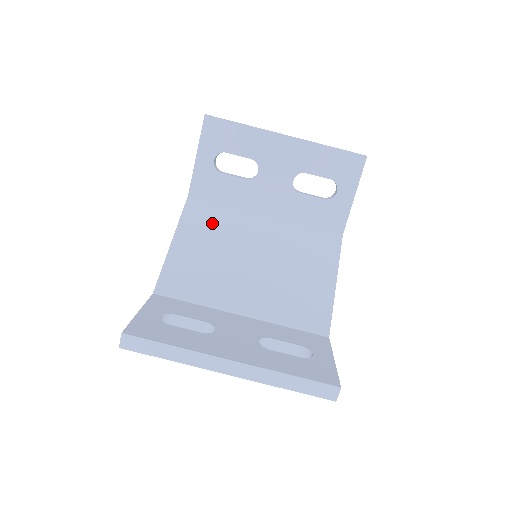
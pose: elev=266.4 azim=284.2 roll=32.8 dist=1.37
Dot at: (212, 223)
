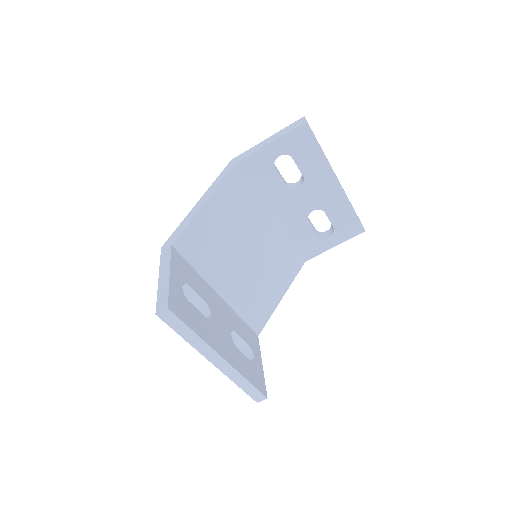
Dot at: (240, 202)
